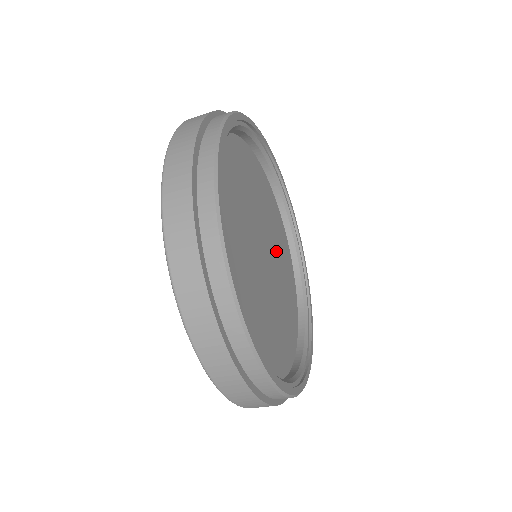
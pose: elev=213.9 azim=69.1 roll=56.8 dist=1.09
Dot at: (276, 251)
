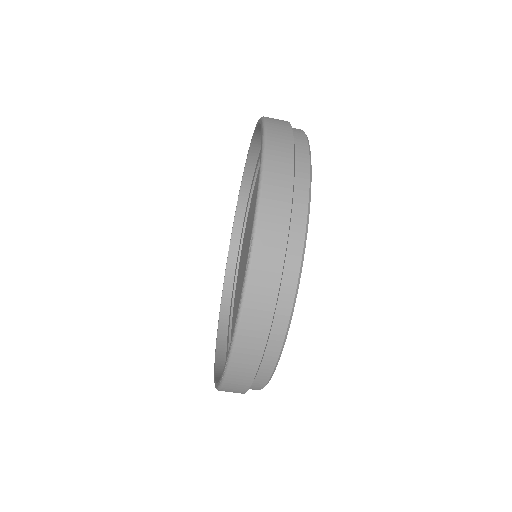
Dot at: occluded
